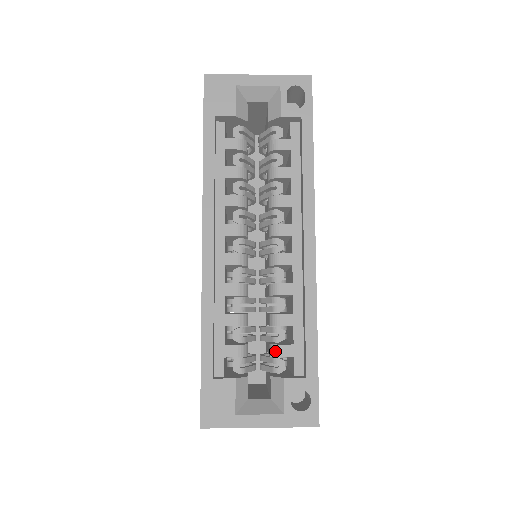
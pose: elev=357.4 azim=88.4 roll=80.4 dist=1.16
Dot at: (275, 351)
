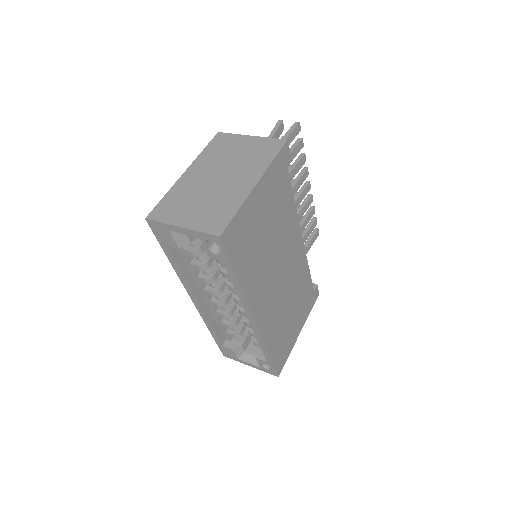
Dot at: (253, 342)
